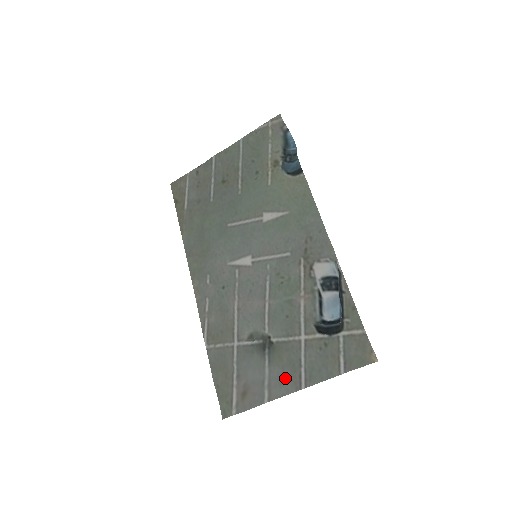
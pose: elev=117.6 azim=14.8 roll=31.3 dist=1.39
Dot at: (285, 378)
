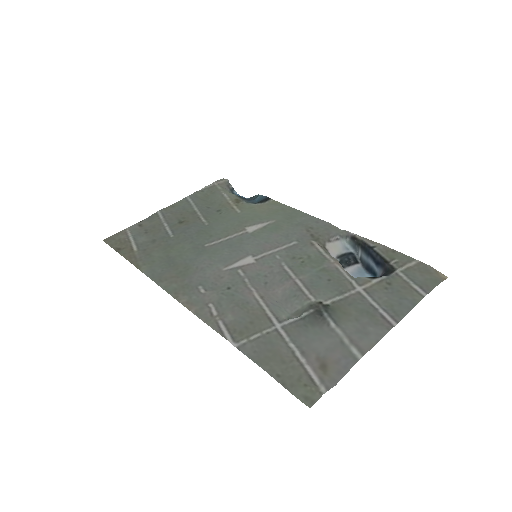
Dot at: (367, 326)
